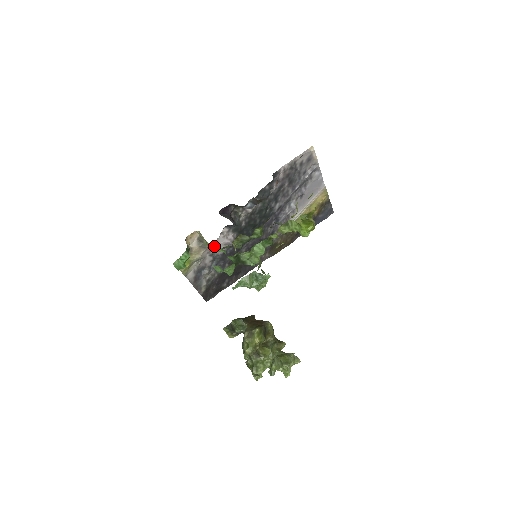
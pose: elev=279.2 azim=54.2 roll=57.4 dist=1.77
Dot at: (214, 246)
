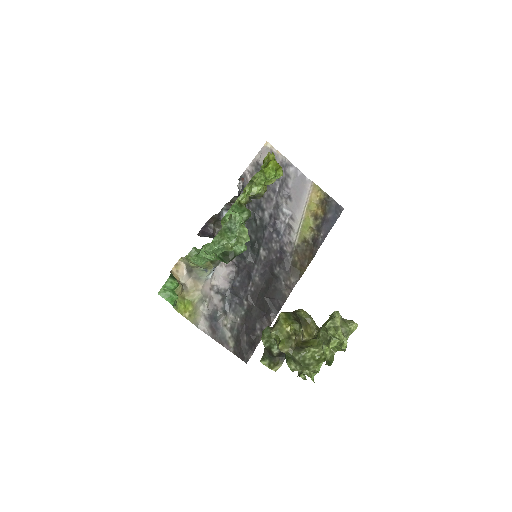
Dot at: occluded
